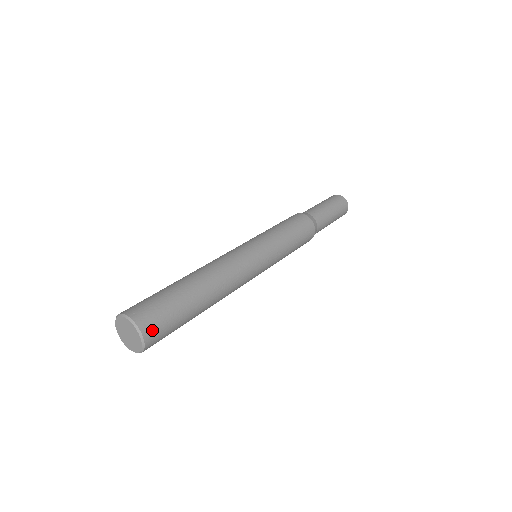
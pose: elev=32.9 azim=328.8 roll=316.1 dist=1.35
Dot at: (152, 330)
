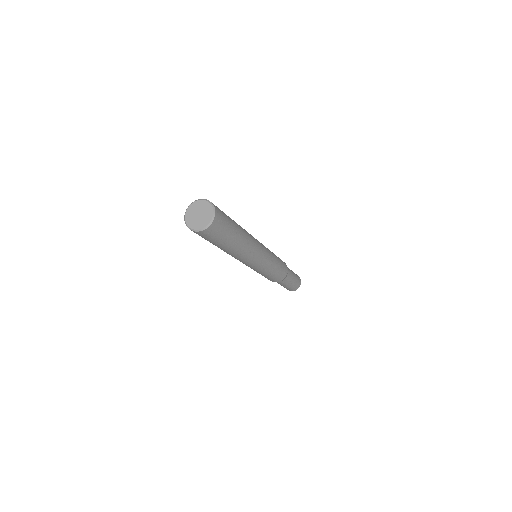
Dot at: (219, 219)
